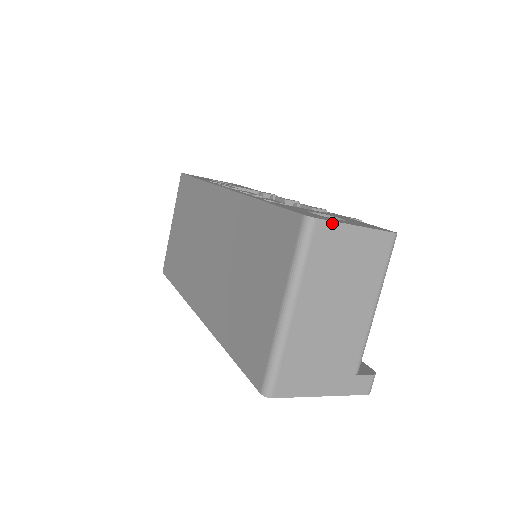
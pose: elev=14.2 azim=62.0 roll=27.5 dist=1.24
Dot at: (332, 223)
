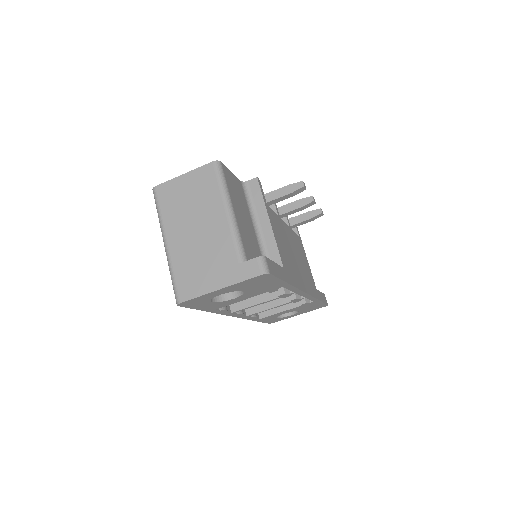
Dot at: (166, 183)
